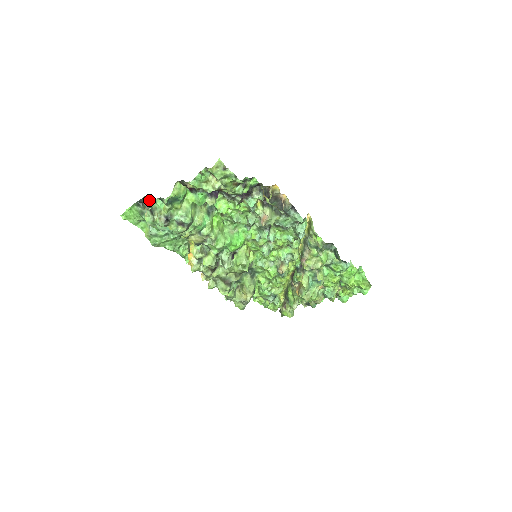
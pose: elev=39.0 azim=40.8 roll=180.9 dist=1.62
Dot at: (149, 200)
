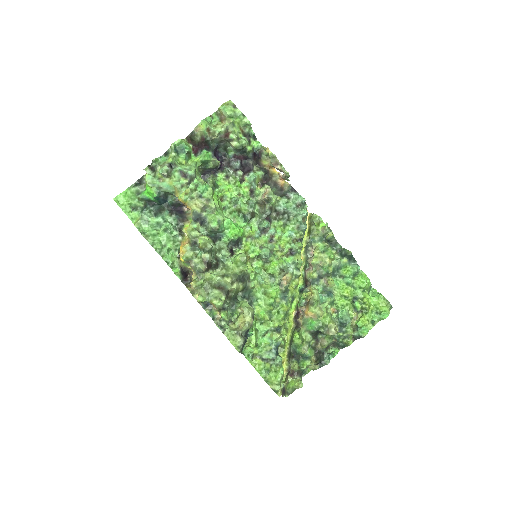
Dot at: occluded
